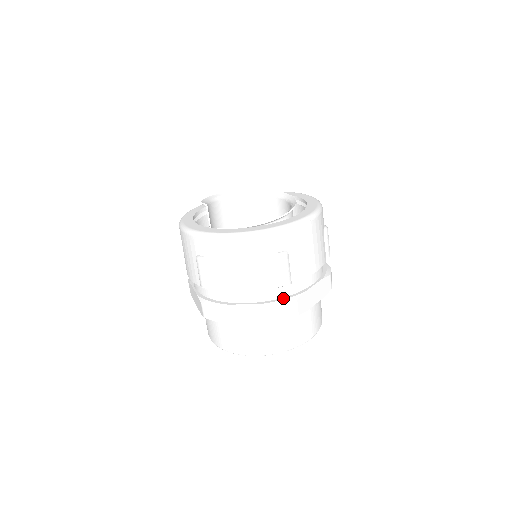
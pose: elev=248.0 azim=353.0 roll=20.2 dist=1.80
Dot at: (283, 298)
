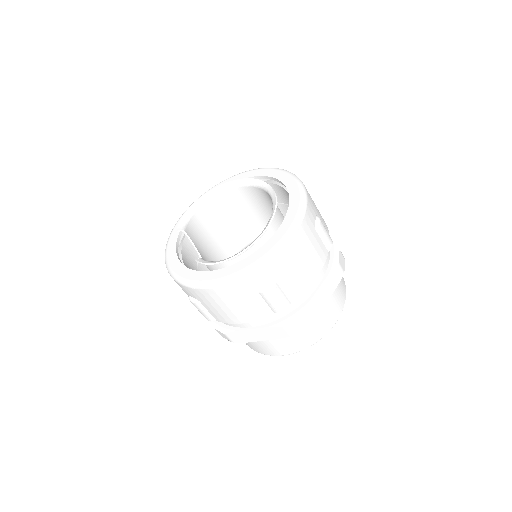
Dot at: (287, 315)
